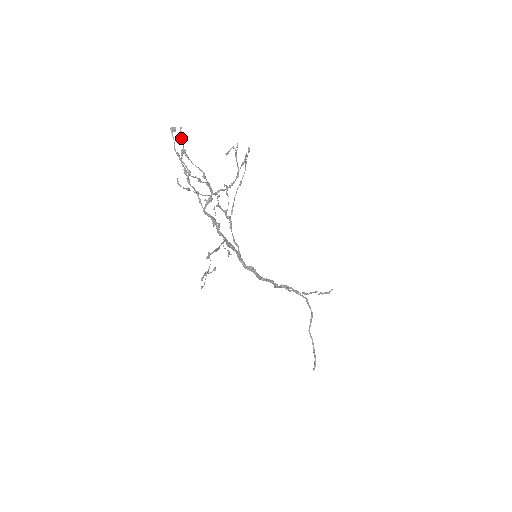
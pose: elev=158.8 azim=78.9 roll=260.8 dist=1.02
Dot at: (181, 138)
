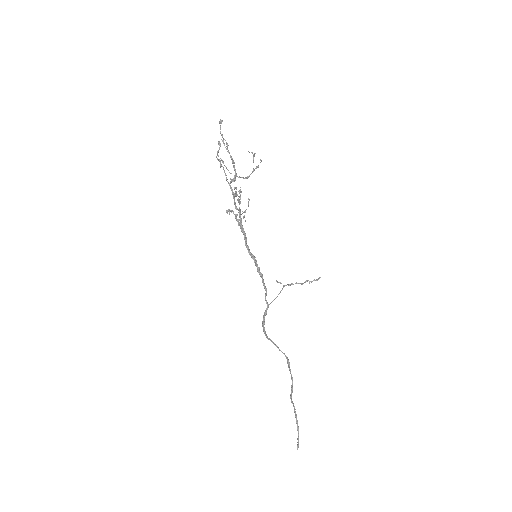
Dot at: (219, 143)
